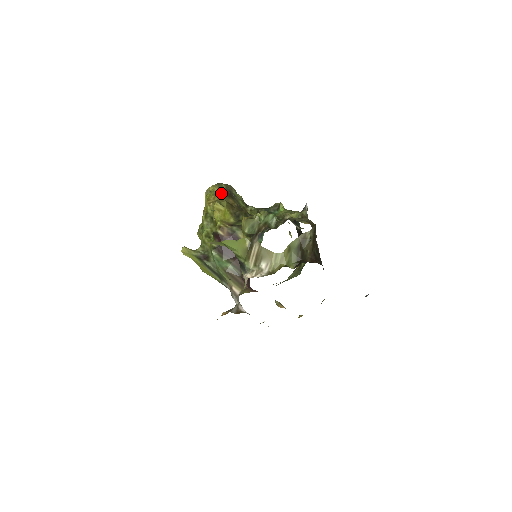
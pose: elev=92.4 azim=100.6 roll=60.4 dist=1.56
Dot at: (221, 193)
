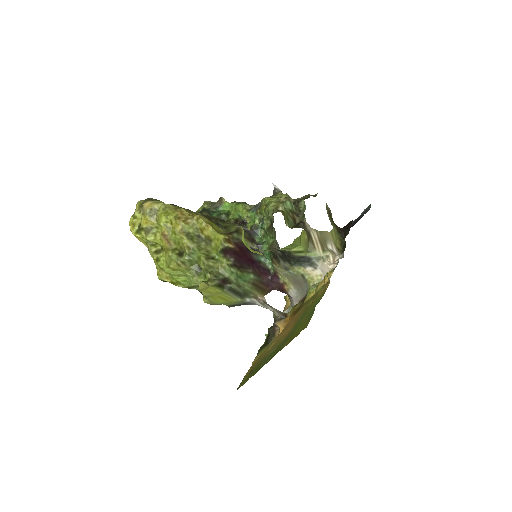
Dot at: (177, 206)
